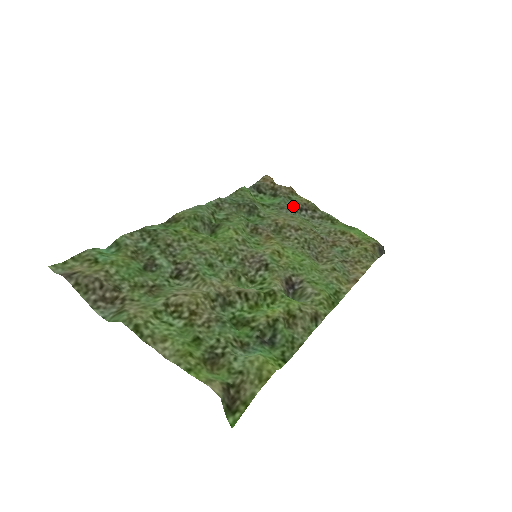
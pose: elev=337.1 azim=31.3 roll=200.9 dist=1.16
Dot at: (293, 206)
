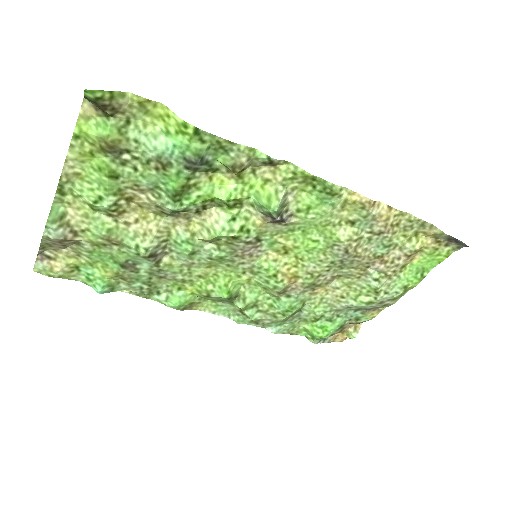
Dot at: (355, 310)
